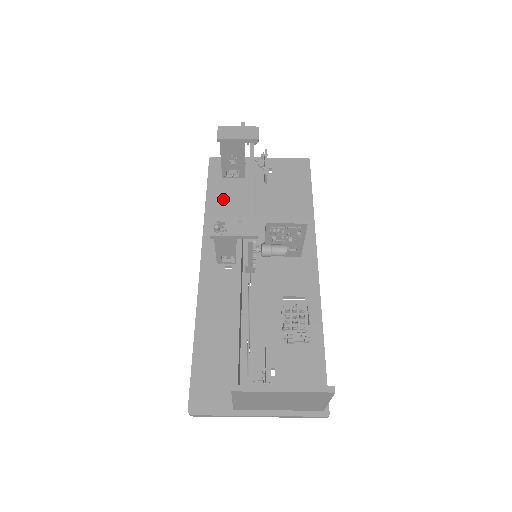
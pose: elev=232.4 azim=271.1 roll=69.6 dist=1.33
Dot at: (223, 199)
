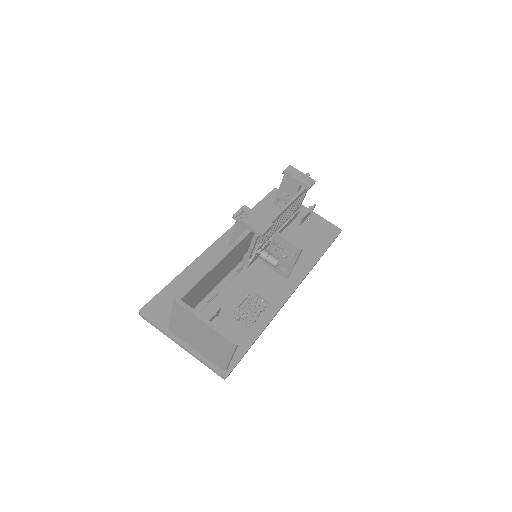
Dot at: (263, 215)
